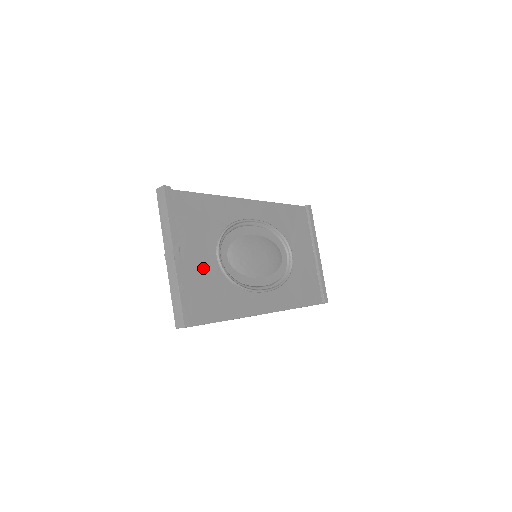
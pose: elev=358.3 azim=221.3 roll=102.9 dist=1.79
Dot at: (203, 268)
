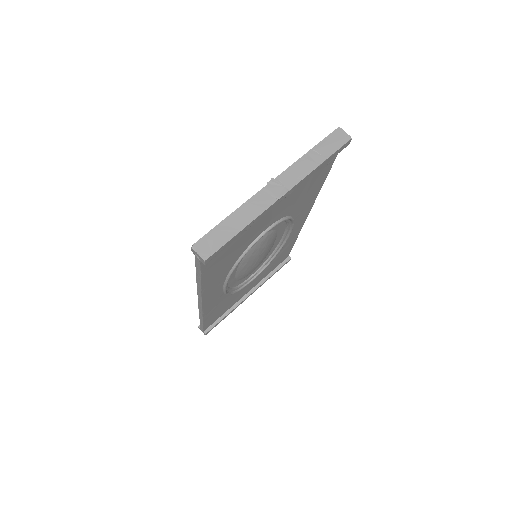
Dot at: (259, 226)
